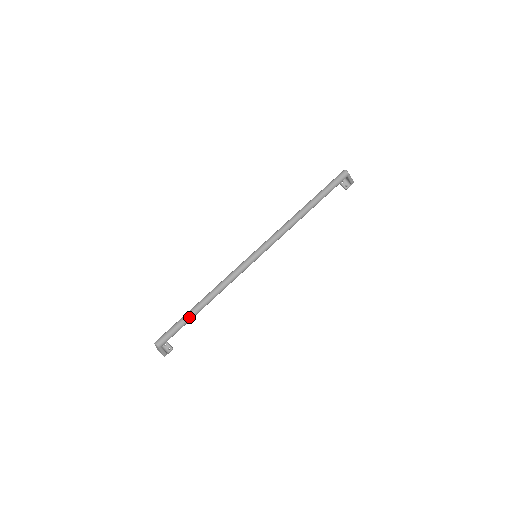
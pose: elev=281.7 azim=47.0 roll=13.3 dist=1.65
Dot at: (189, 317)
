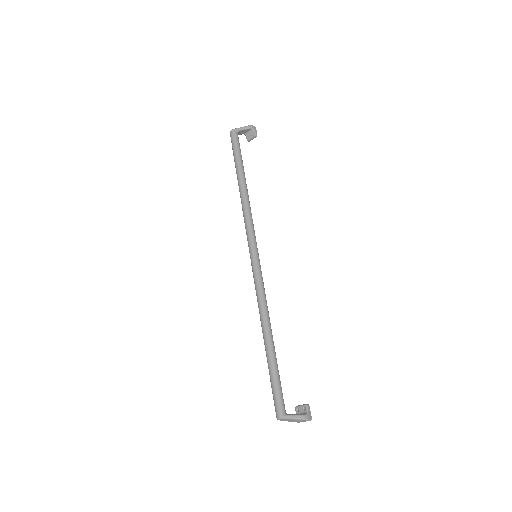
Dot at: (270, 362)
